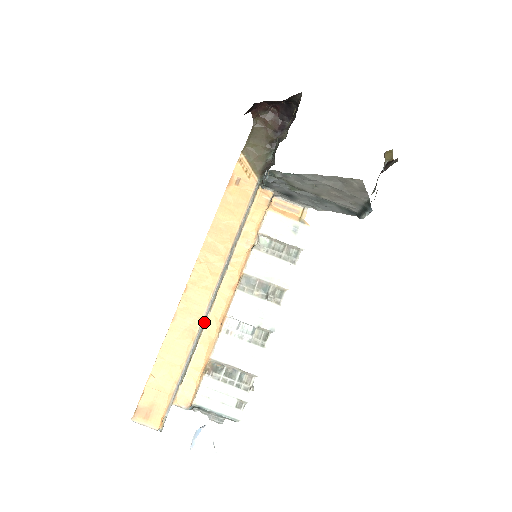
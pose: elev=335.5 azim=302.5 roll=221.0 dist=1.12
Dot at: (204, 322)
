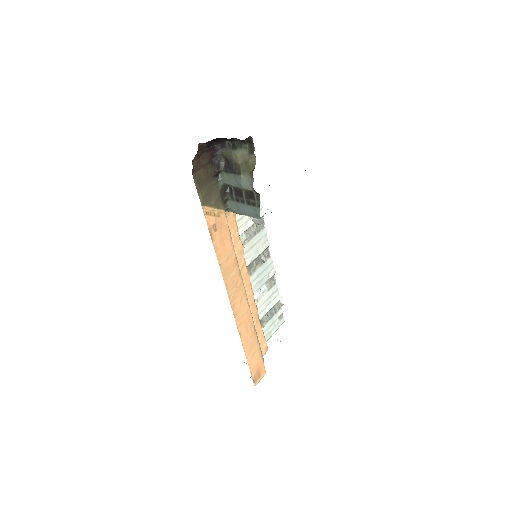
Dot at: (251, 315)
